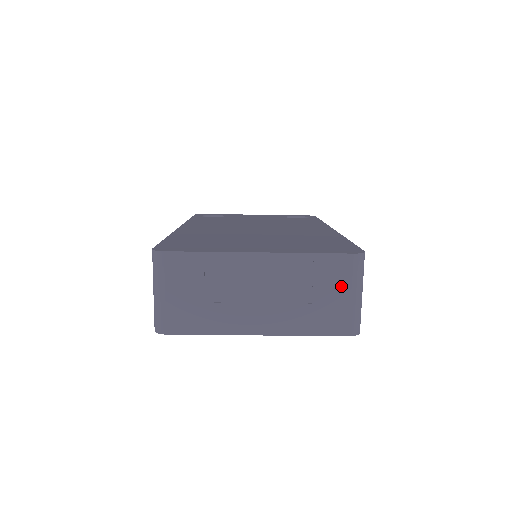
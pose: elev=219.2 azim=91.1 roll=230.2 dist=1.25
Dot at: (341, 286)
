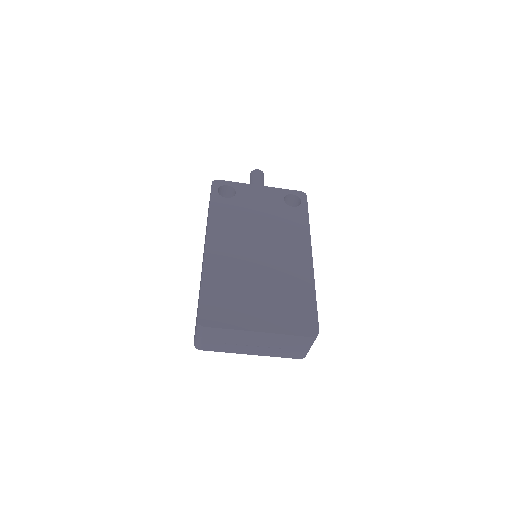
Dot at: (301, 346)
